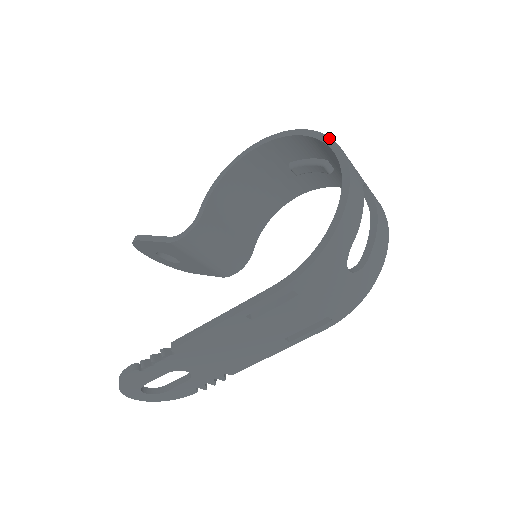
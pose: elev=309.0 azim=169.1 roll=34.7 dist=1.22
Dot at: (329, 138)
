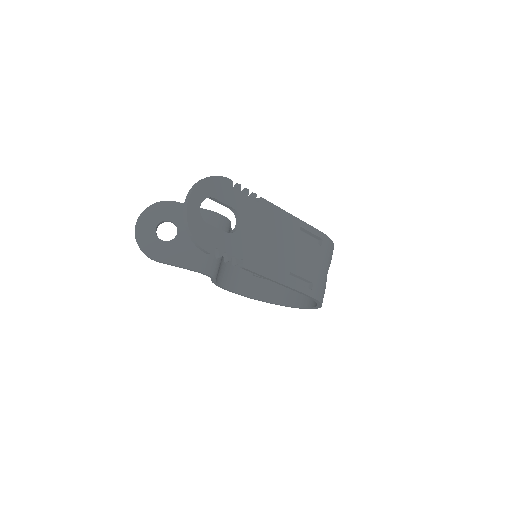
Dot at: occluded
